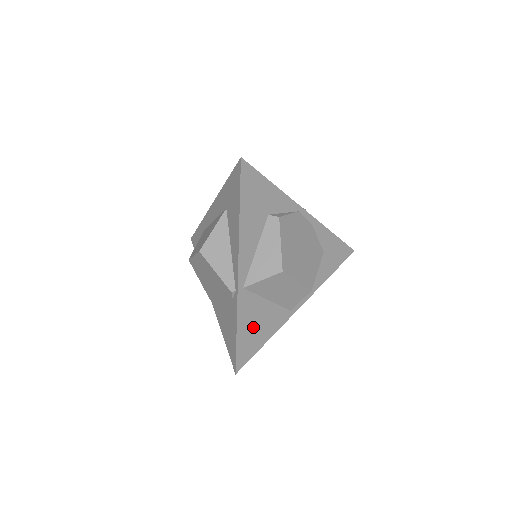
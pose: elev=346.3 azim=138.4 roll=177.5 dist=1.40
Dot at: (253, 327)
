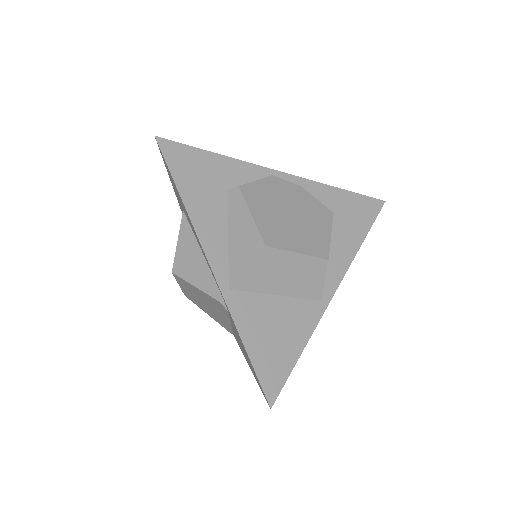
Dot at: (270, 337)
